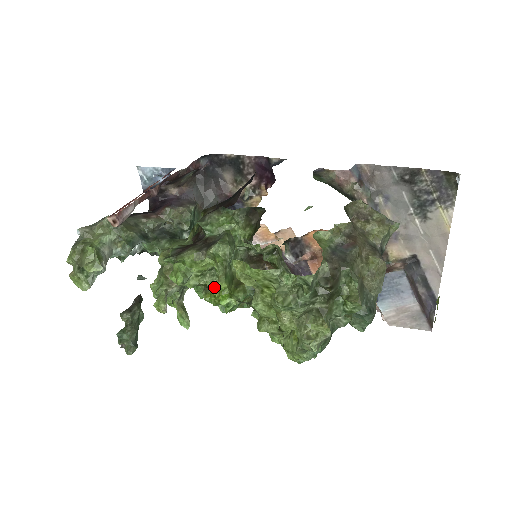
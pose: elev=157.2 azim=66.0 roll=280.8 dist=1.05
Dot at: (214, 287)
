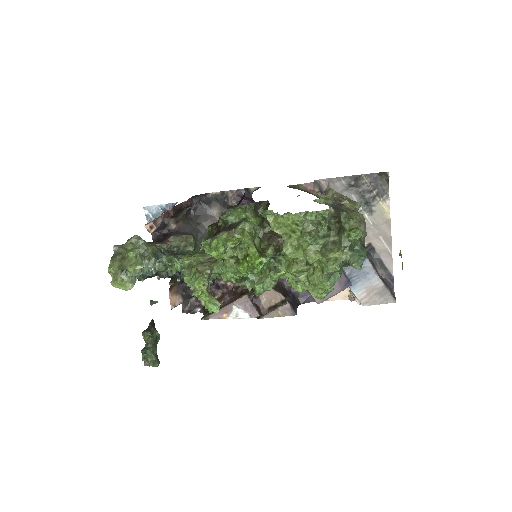
Dot at: (244, 257)
